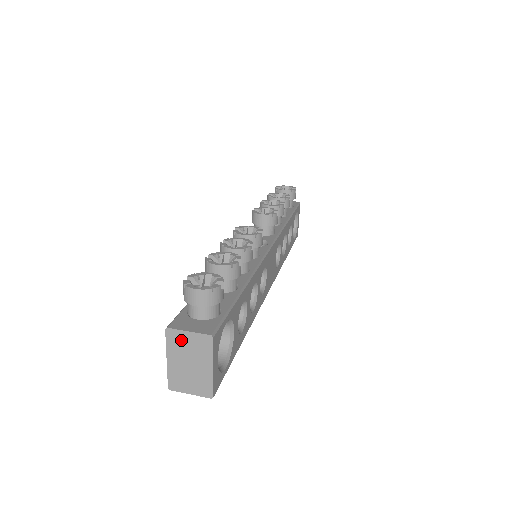
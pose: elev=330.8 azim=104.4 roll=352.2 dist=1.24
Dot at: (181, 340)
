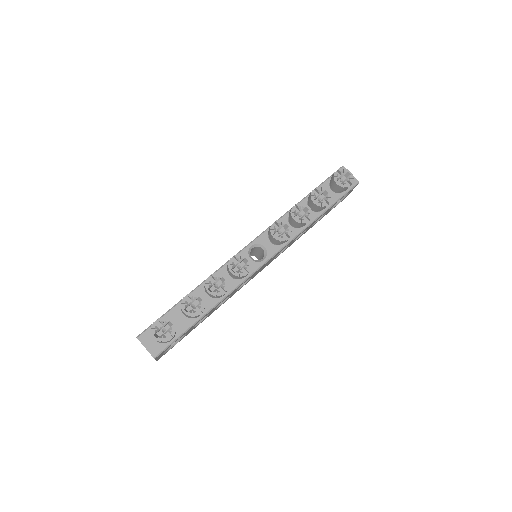
Dot at: occluded
